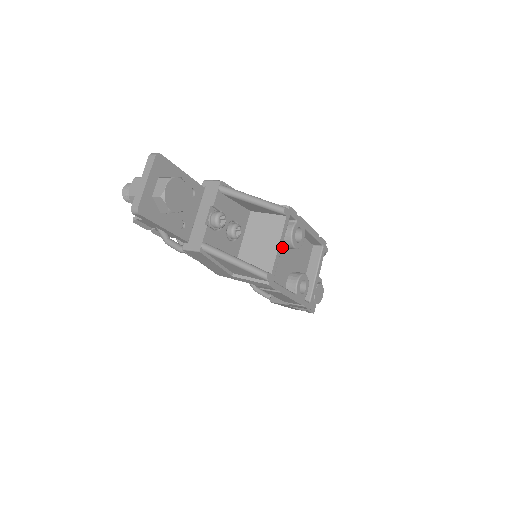
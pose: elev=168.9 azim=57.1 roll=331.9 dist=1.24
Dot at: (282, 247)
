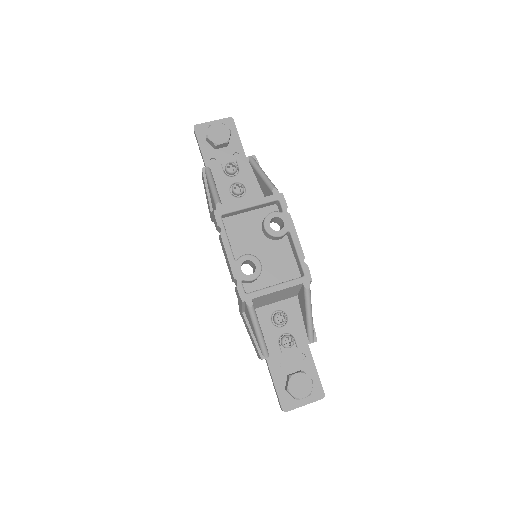
Dot at: (260, 227)
